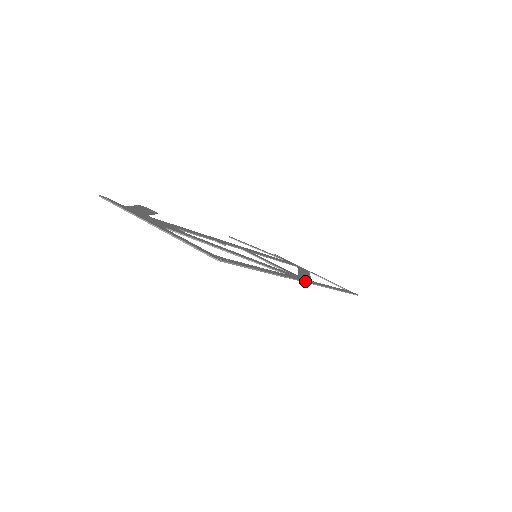
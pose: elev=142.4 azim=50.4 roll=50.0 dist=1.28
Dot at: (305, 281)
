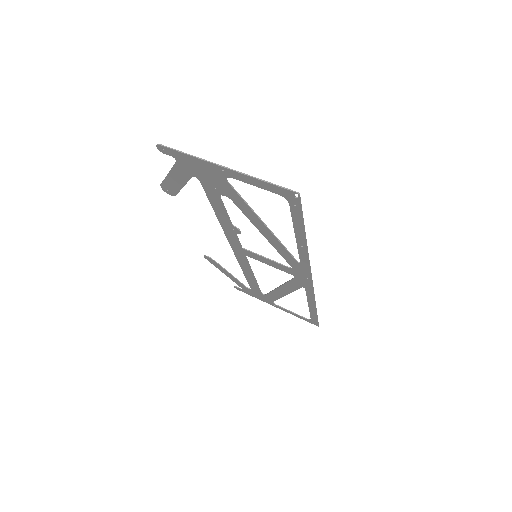
Dot at: (311, 274)
